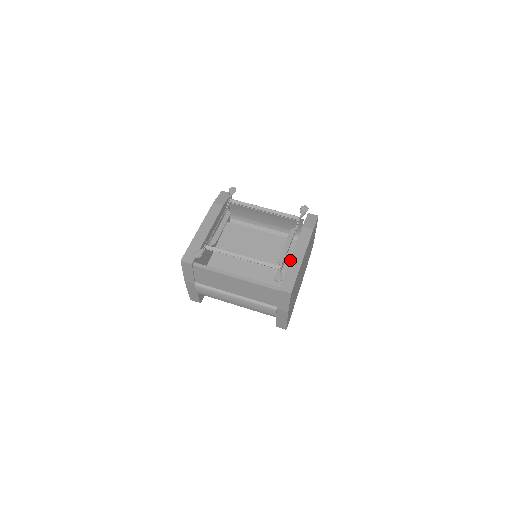
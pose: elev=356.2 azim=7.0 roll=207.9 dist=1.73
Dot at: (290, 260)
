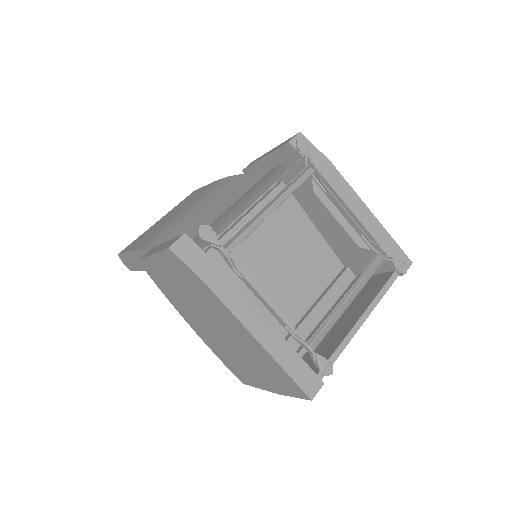
Dot at: (368, 231)
